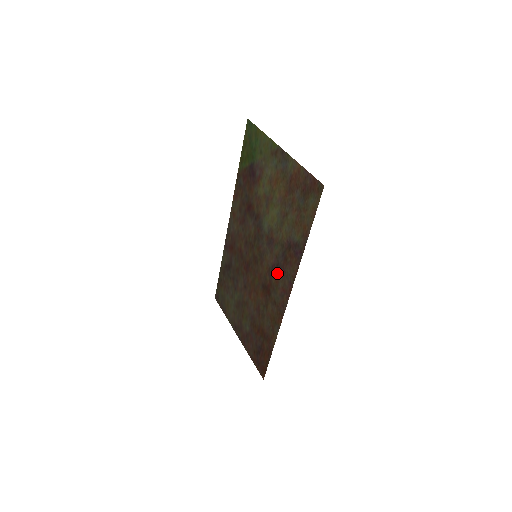
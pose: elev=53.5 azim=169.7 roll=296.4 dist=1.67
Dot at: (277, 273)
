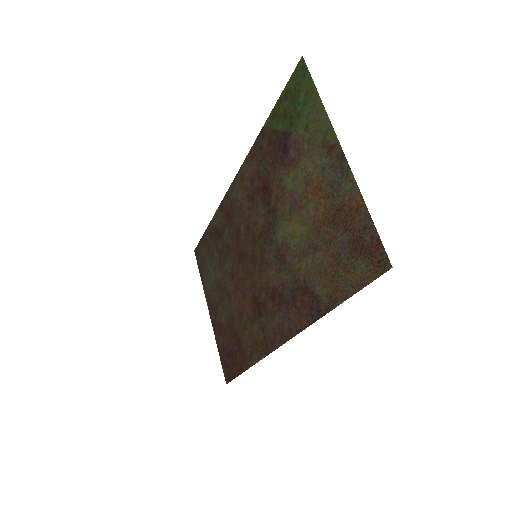
Dot at: (277, 303)
